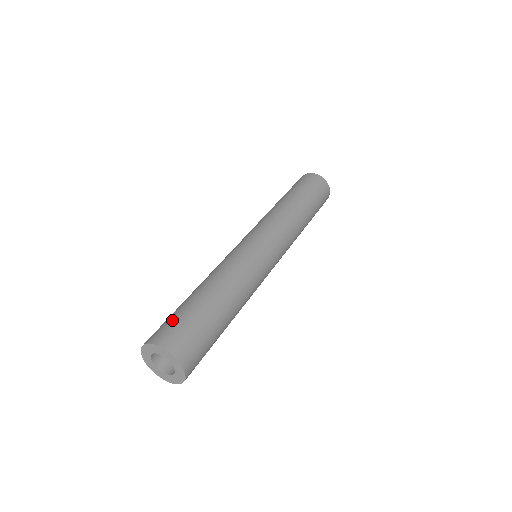
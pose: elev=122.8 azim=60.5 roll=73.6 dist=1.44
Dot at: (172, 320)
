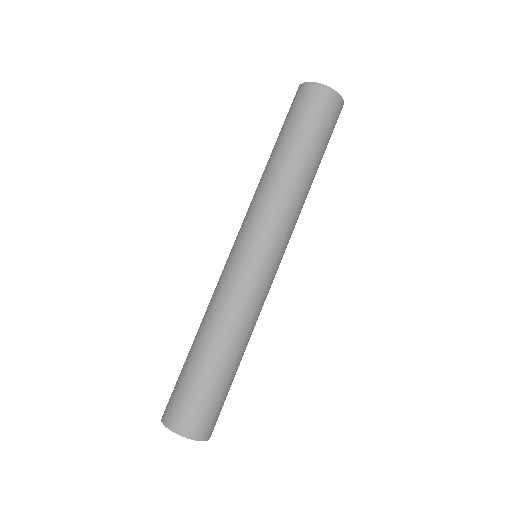
Dot at: (179, 395)
